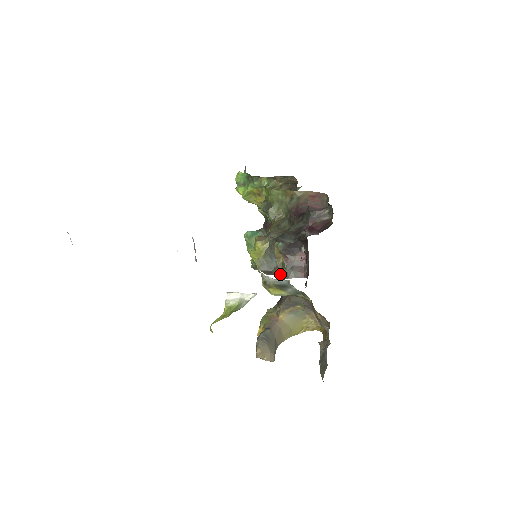
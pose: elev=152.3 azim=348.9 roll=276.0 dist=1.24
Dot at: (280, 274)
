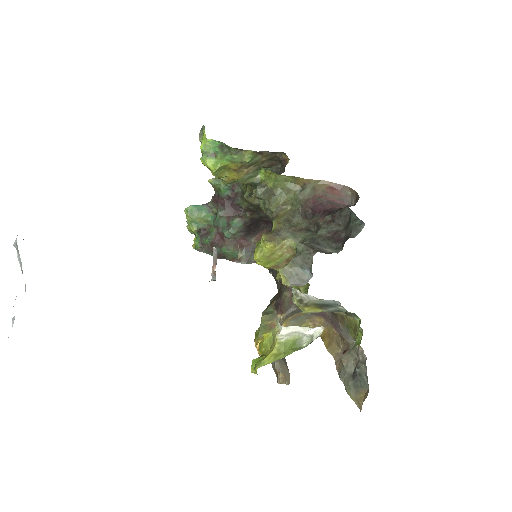
Dot at: occluded
